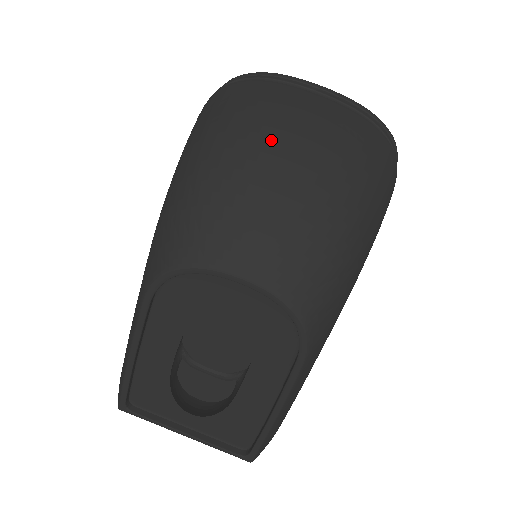
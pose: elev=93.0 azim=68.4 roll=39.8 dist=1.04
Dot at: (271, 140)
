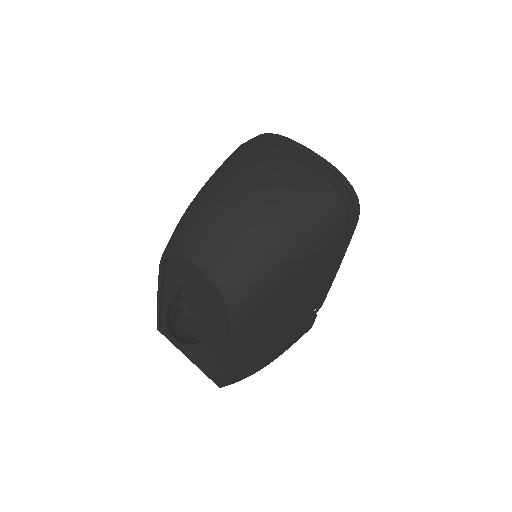
Dot at: (241, 187)
